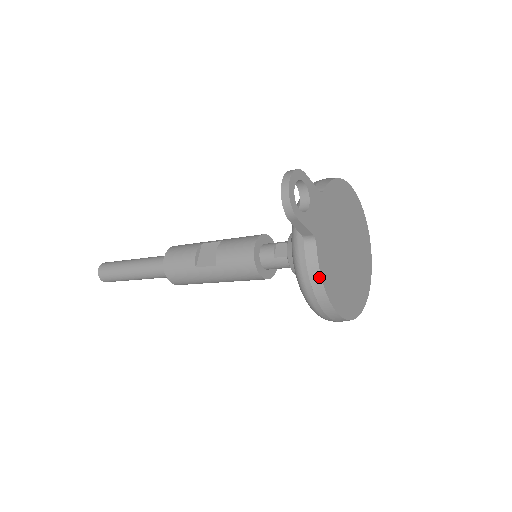
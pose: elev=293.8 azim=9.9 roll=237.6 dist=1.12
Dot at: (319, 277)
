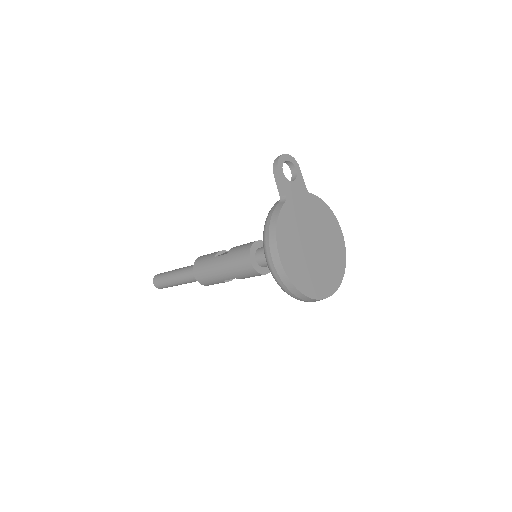
Dot at: (277, 219)
